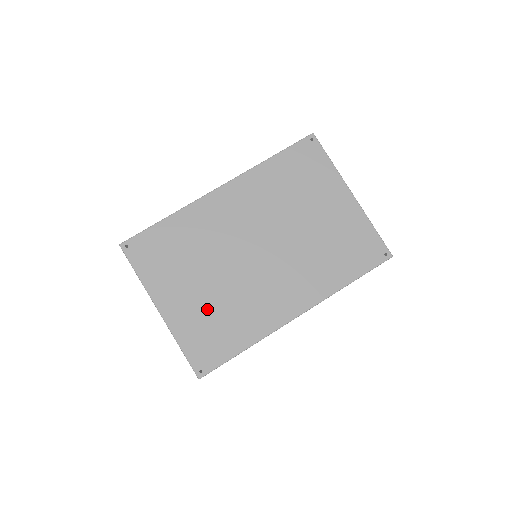
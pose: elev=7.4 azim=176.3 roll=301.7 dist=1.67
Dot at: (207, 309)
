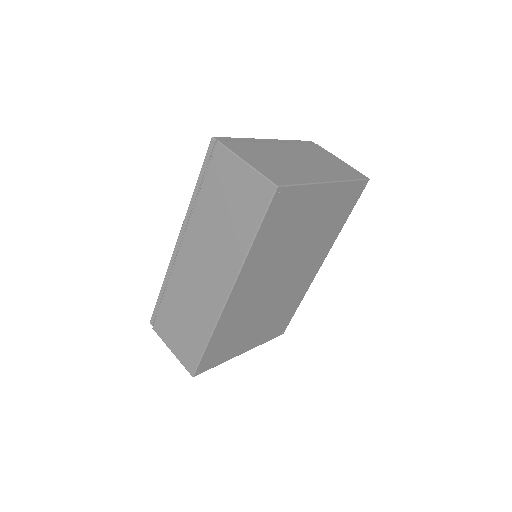
Dot at: (269, 323)
